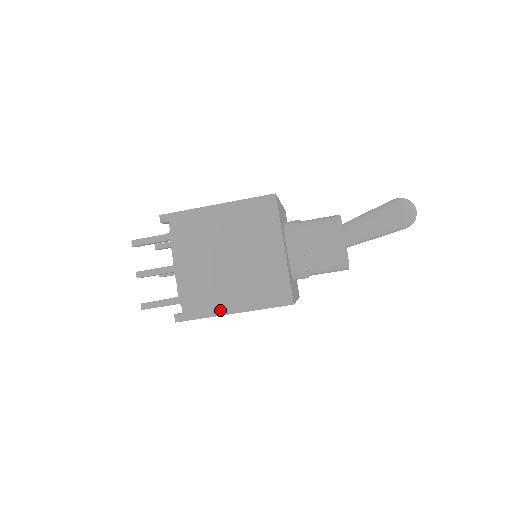
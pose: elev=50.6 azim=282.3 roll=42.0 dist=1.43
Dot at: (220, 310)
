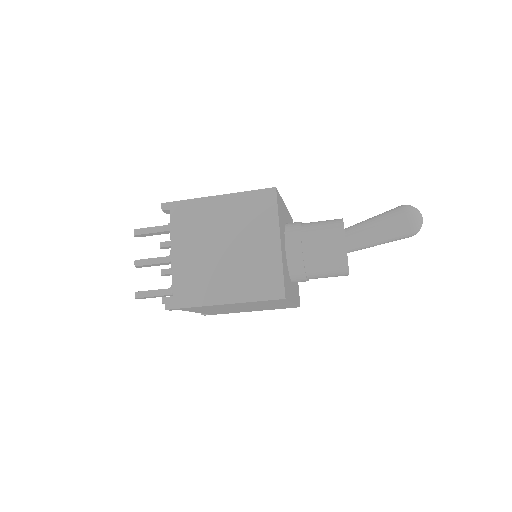
Dot at: (210, 300)
